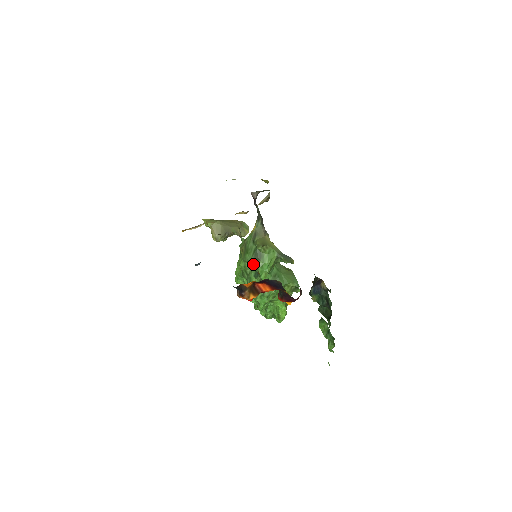
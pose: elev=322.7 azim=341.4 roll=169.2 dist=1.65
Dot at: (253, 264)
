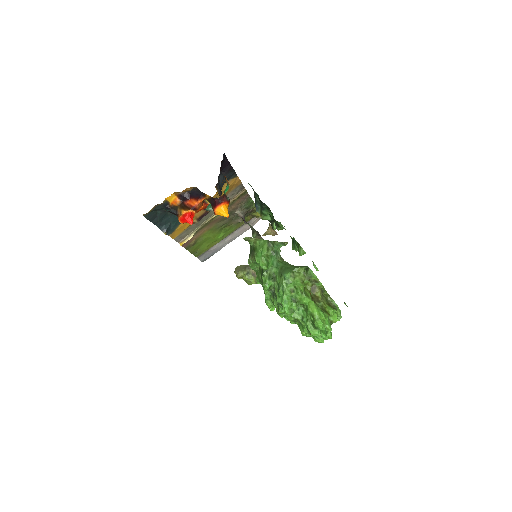
Dot at: (252, 260)
